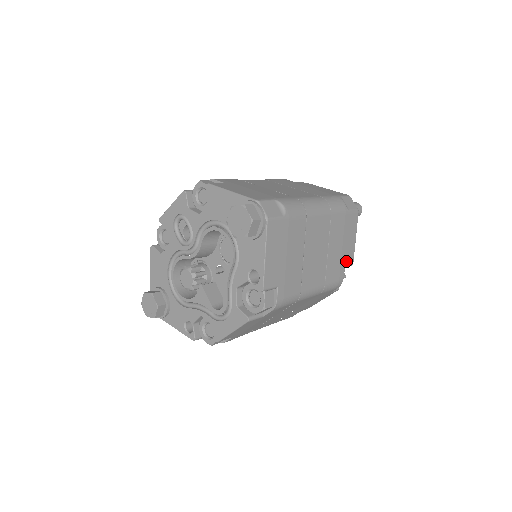
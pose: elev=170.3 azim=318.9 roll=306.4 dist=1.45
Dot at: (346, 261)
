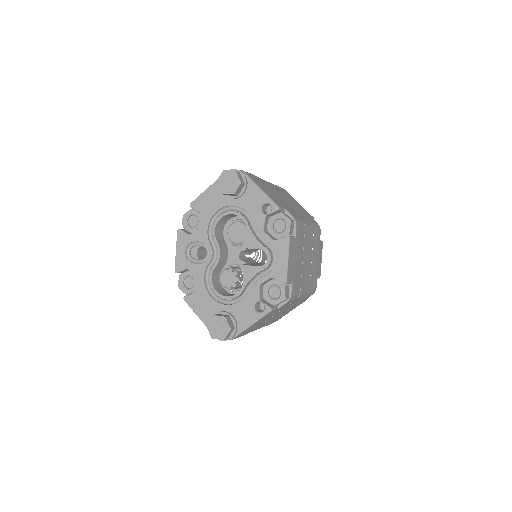
Dot at: (308, 214)
